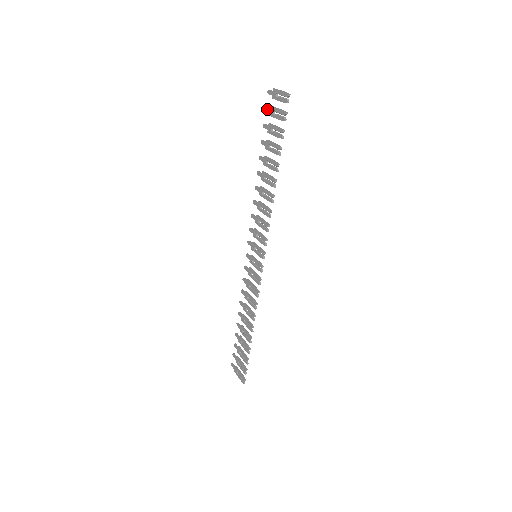
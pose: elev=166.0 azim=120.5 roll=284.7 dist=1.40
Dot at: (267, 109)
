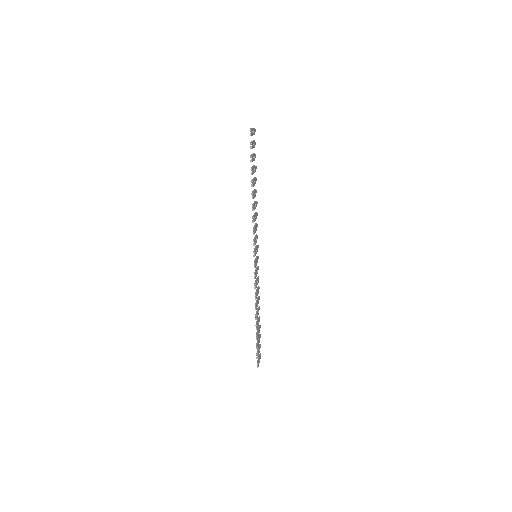
Dot at: occluded
